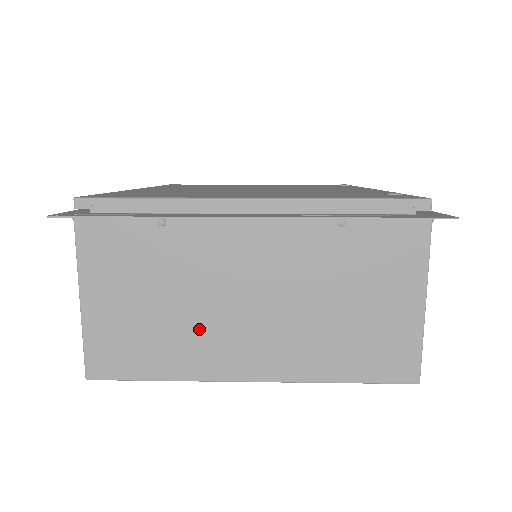
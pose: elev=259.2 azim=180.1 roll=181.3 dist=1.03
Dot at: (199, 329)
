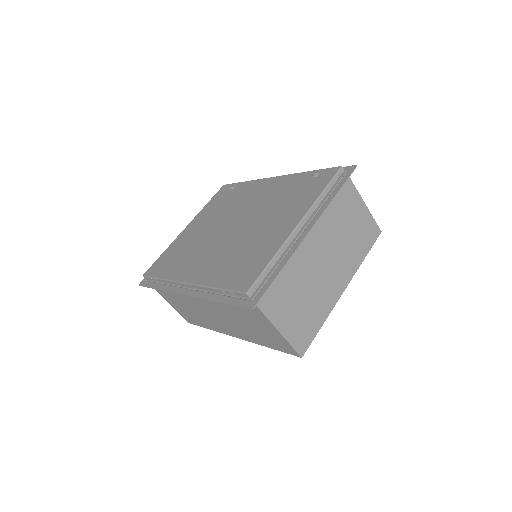
Dot at: (319, 291)
